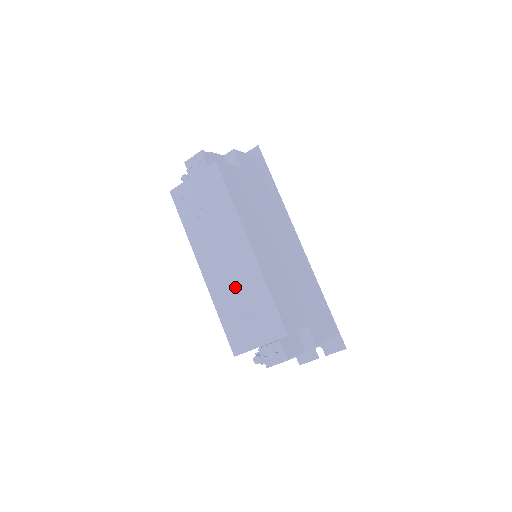
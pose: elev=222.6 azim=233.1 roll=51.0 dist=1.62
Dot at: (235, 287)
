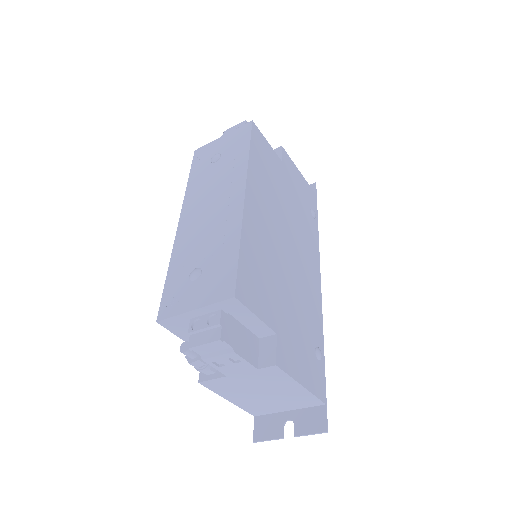
Dot at: (204, 237)
